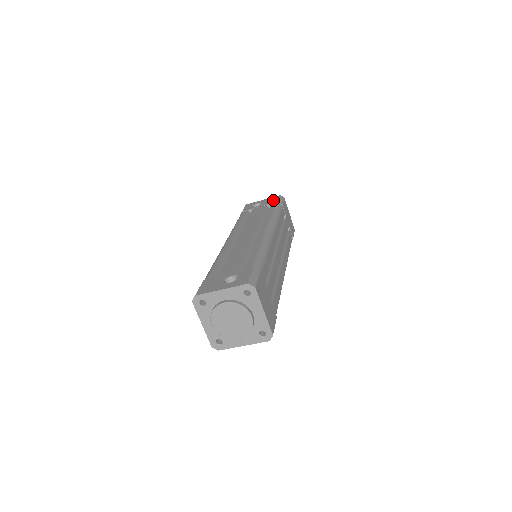
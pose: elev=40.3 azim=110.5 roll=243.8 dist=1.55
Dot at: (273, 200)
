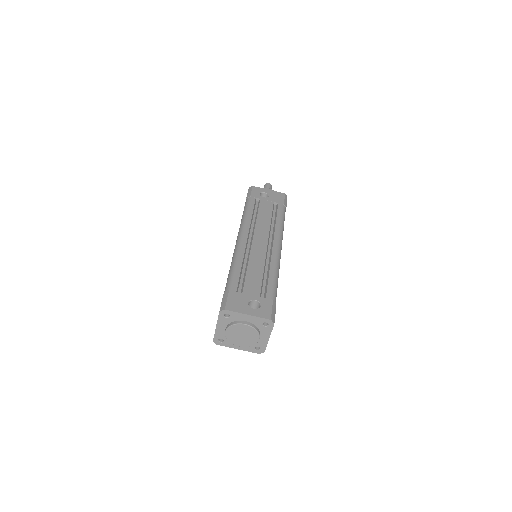
Dot at: (280, 198)
